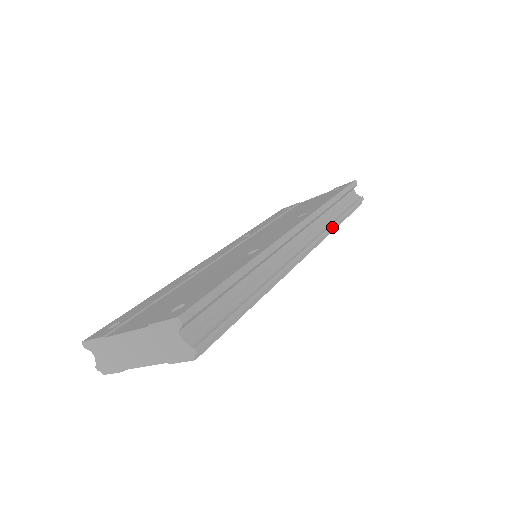
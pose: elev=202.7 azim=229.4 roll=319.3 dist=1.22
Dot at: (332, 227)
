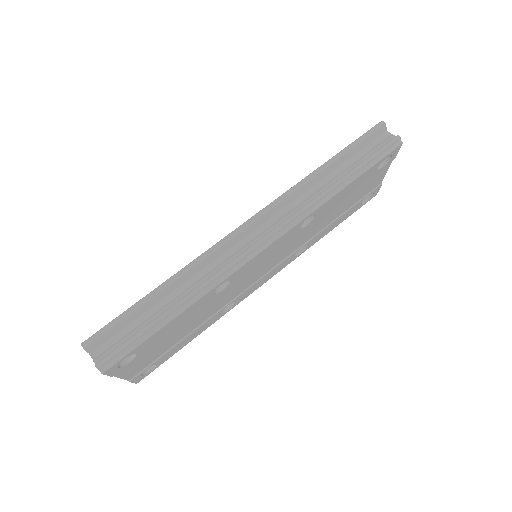
Dot at: (316, 200)
